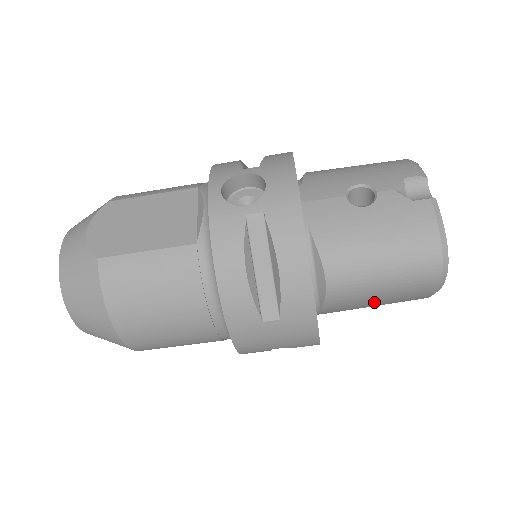
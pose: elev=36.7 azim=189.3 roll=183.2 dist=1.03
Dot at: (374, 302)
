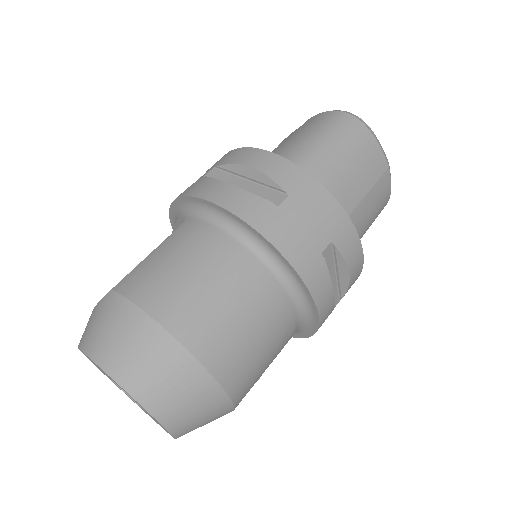
Dot at: (353, 178)
